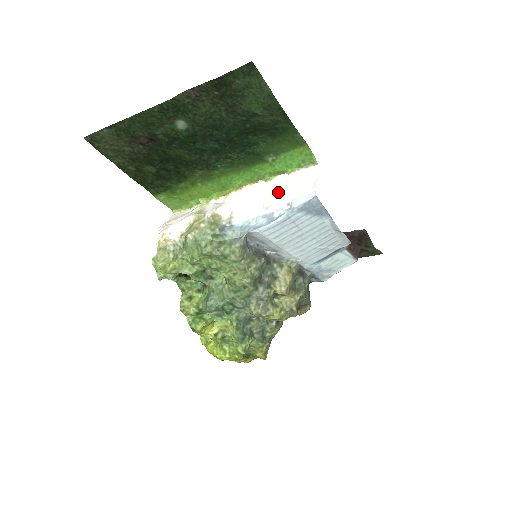
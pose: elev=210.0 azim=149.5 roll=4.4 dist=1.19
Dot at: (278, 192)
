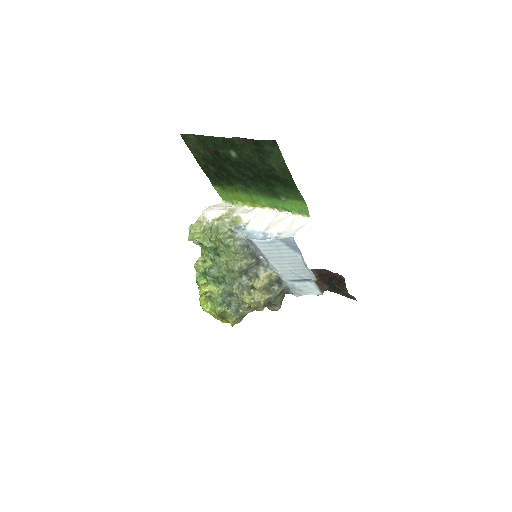
Dot at: (279, 222)
